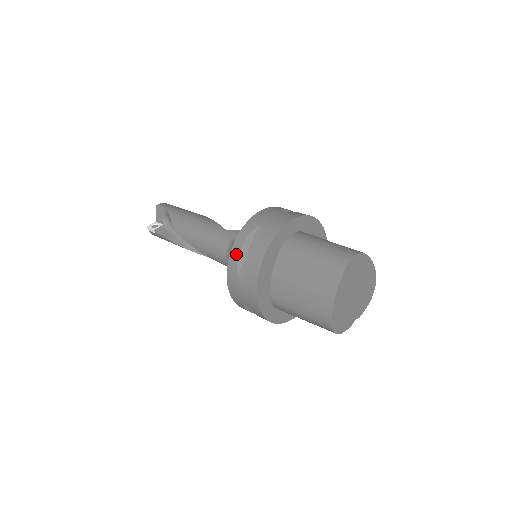
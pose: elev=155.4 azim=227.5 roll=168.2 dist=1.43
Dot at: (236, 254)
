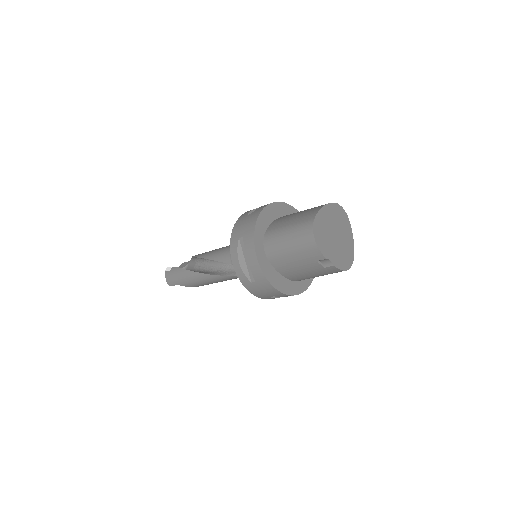
Dot at: occluded
